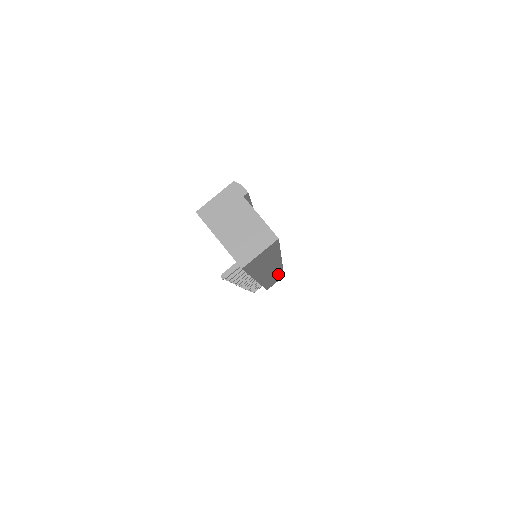
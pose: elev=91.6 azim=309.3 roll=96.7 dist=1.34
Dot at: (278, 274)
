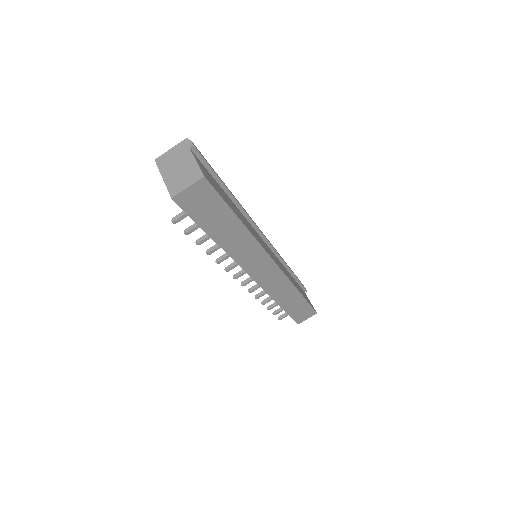
Dot at: (292, 292)
